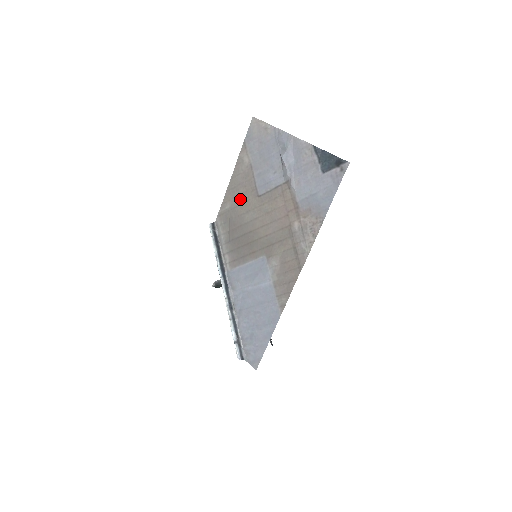
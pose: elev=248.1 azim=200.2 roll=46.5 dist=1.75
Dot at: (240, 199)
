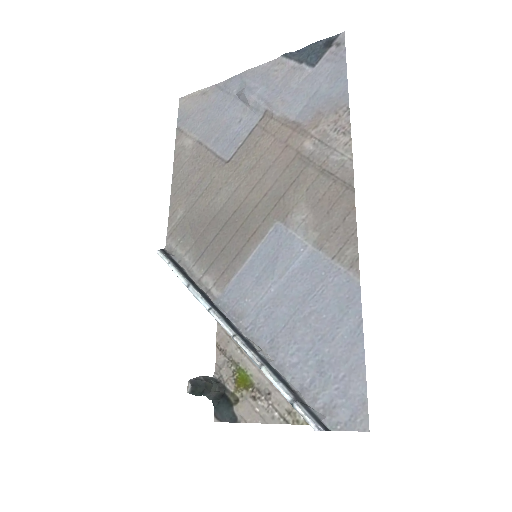
Dot at: (198, 189)
